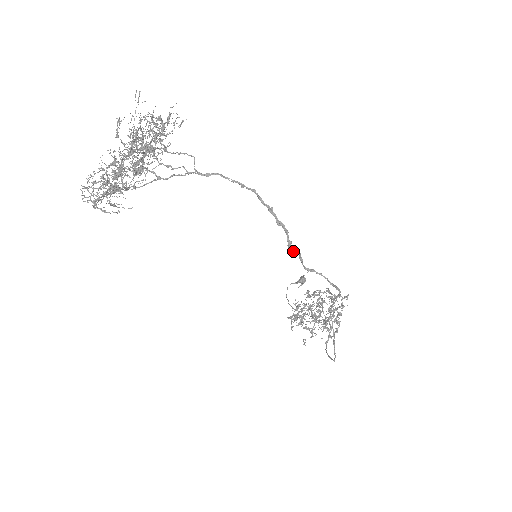
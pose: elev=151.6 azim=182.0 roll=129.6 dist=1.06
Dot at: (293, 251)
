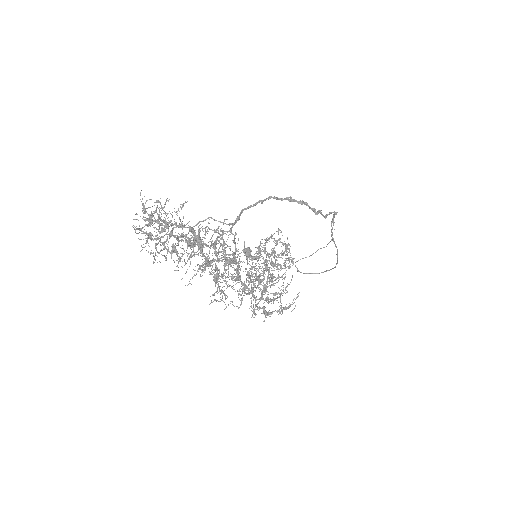
Dot at: (318, 213)
